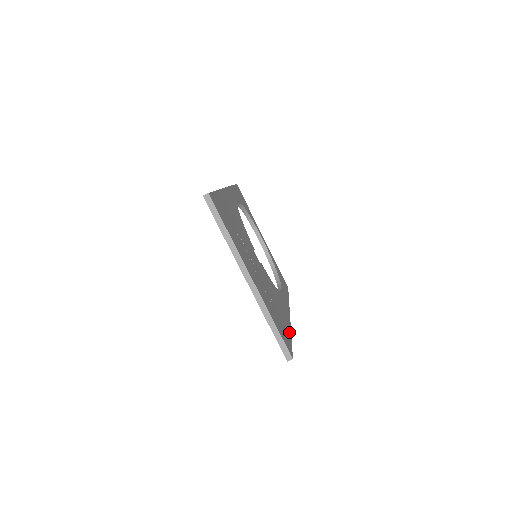
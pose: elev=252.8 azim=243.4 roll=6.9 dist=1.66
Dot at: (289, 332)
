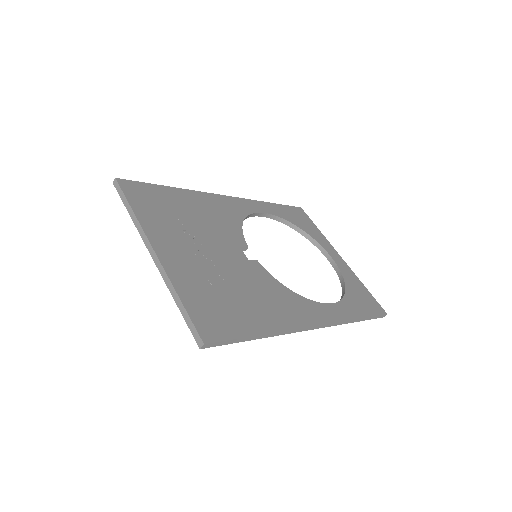
Dot at: (259, 329)
